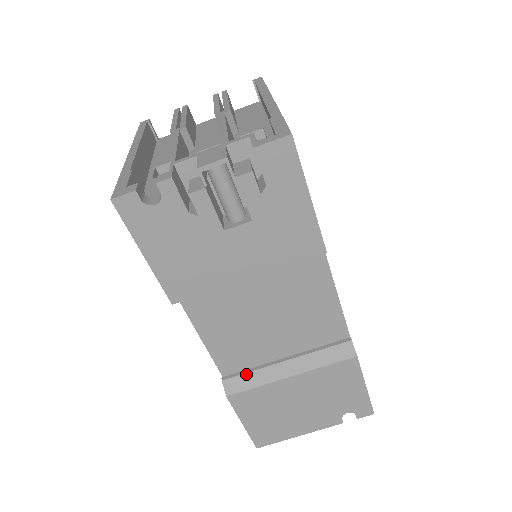
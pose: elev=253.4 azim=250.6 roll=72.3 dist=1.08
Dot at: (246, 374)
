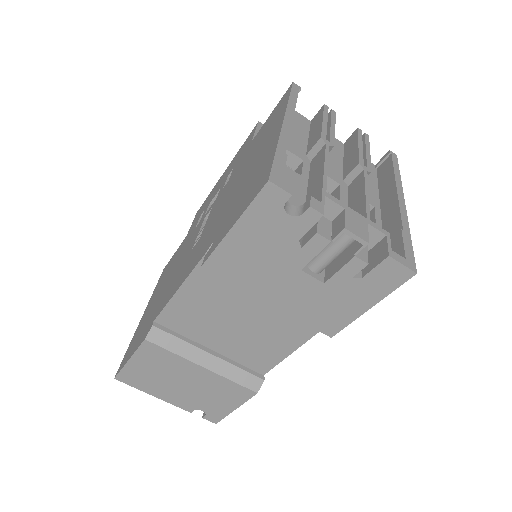
Dot at: (175, 337)
